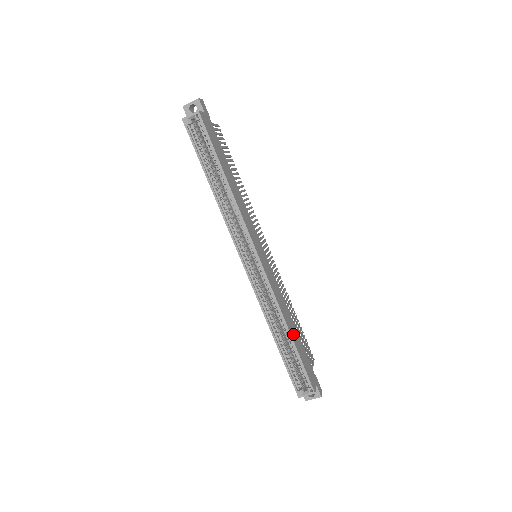
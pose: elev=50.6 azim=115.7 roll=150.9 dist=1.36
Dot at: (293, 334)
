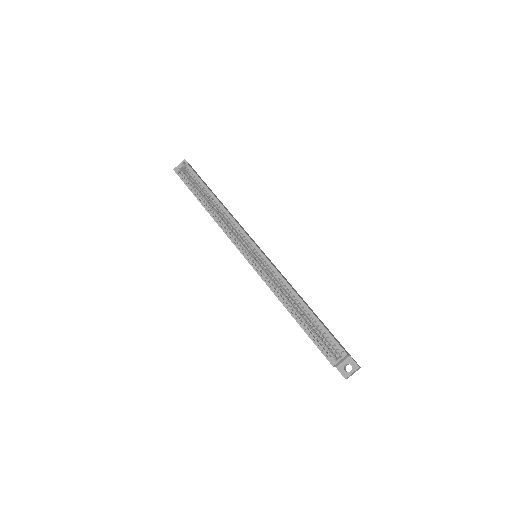
Dot at: occluded
